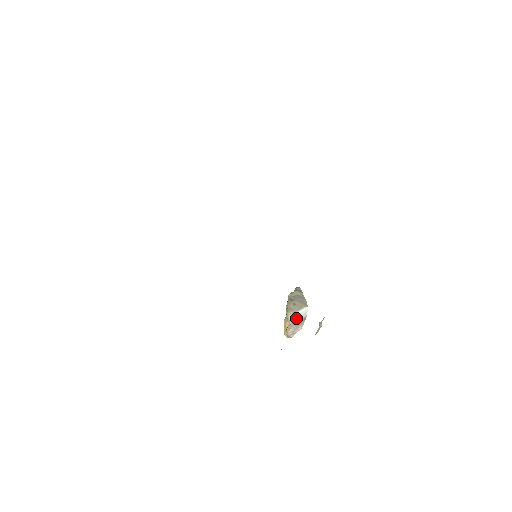
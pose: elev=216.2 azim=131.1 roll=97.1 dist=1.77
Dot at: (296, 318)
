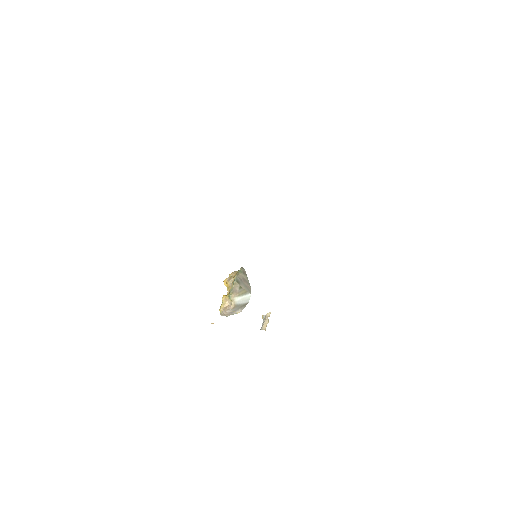
Dot at: (239, 302)
